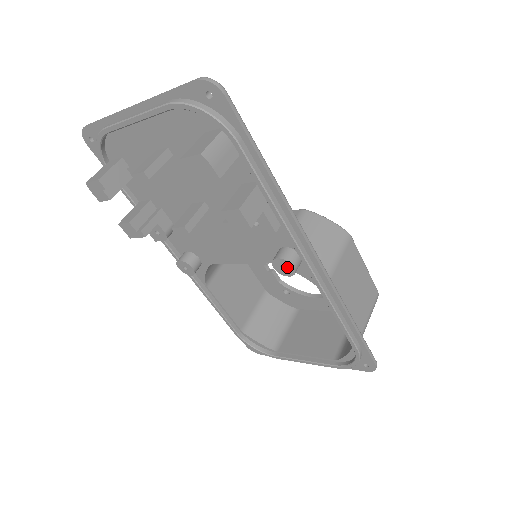
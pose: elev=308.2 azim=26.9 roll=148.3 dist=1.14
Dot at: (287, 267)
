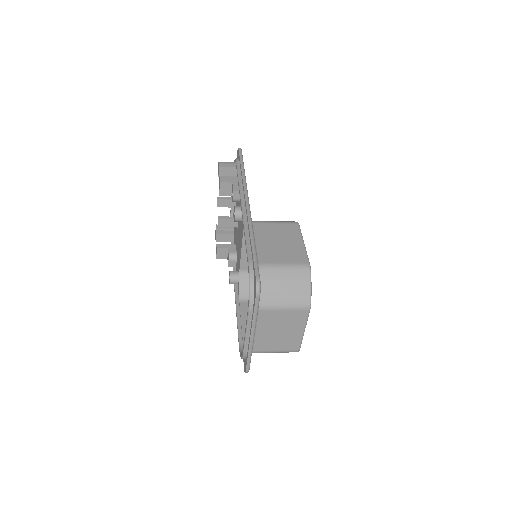
Dot at: occluded
